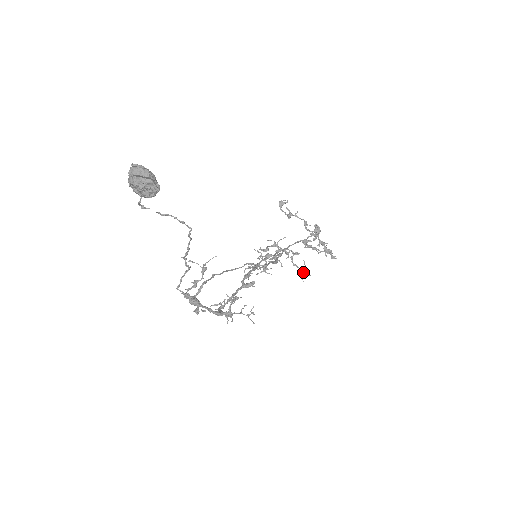
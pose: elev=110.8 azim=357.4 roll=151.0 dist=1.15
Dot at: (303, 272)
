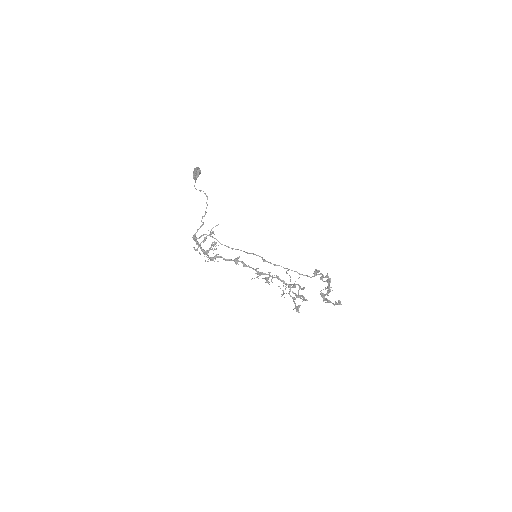
Dot at: (298, 295)
